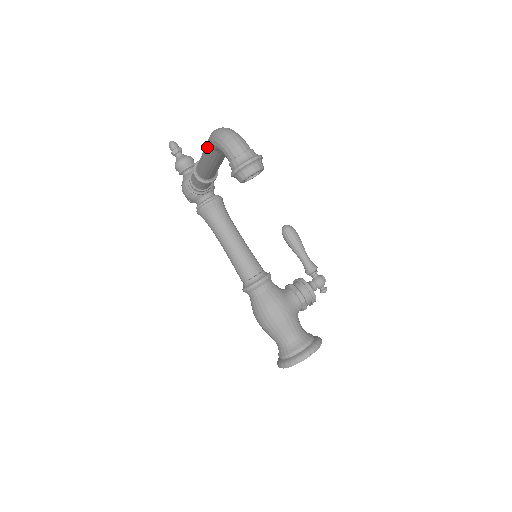
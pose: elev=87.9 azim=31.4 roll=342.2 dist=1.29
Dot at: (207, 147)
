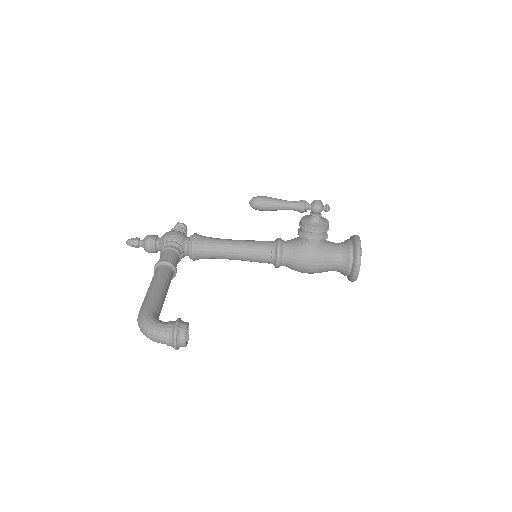
Dot at: occluded
